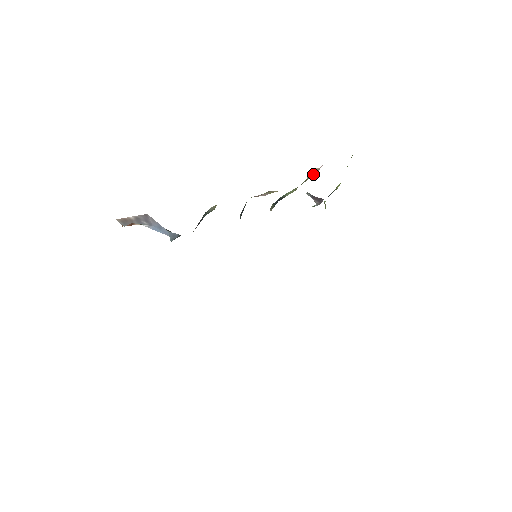
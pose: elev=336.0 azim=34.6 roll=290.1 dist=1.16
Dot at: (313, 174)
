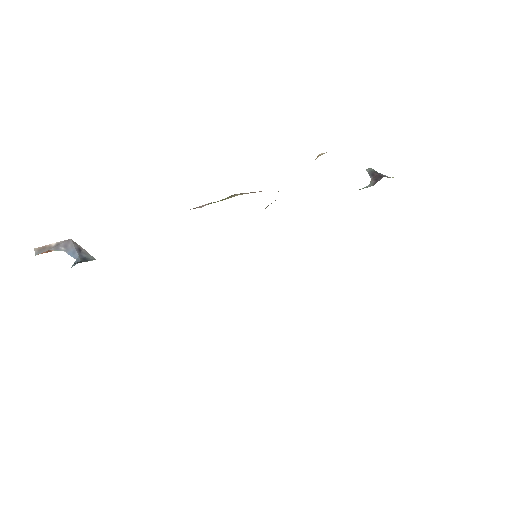
Dot at: occluded
